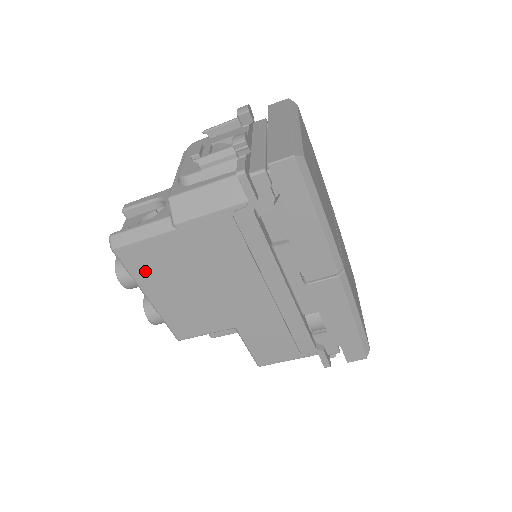
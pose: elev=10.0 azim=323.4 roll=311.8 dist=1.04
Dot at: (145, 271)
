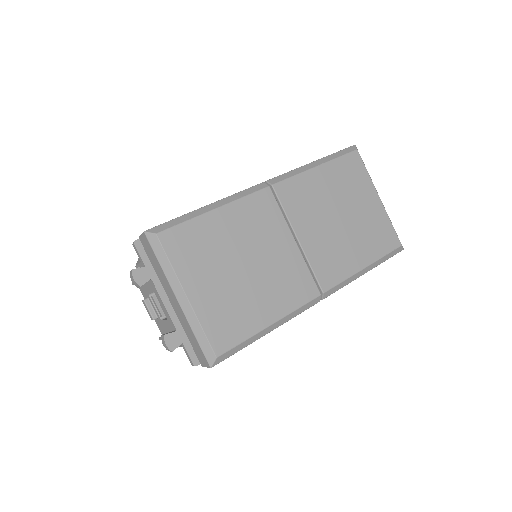
Dot at: occluded
